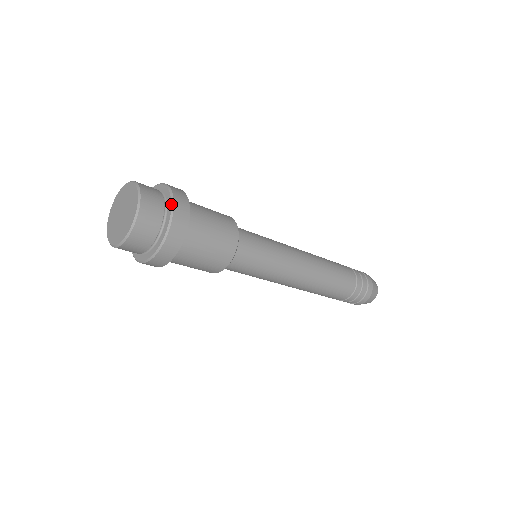
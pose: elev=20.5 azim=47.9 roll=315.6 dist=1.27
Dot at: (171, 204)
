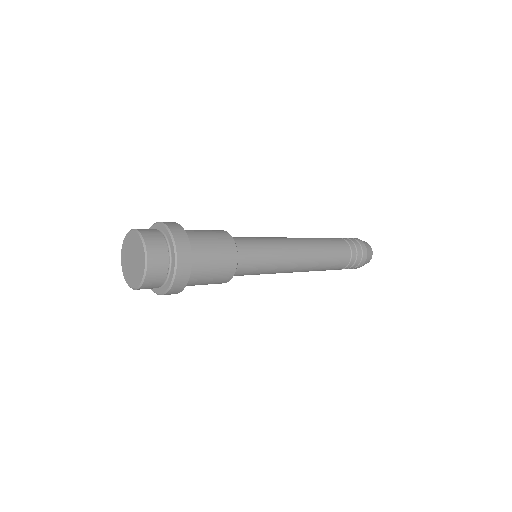
Dot at: (172, 240)
